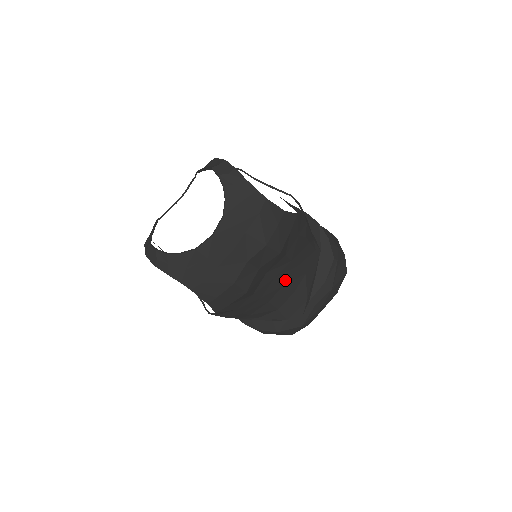
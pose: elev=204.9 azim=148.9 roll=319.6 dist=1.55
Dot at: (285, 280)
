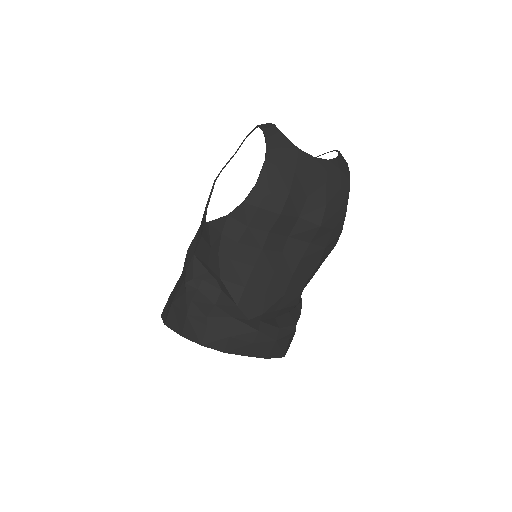
Dot at: (279, 269)
